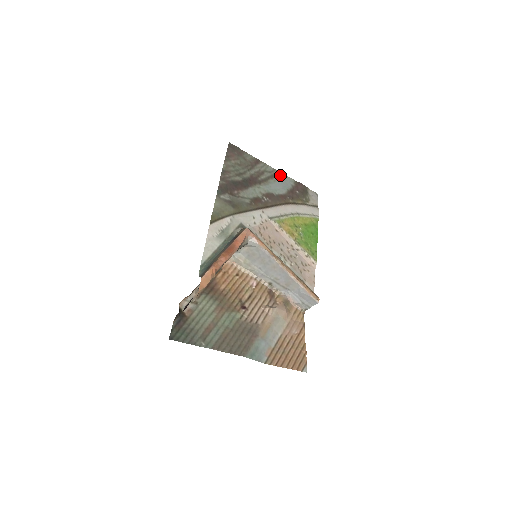
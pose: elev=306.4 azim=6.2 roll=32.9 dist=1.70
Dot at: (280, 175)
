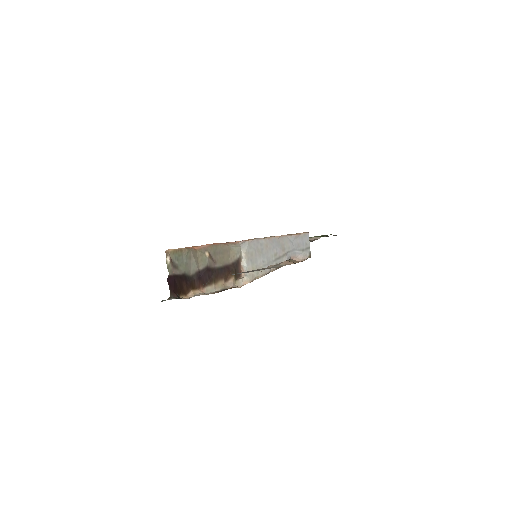
Dot at: occluded
